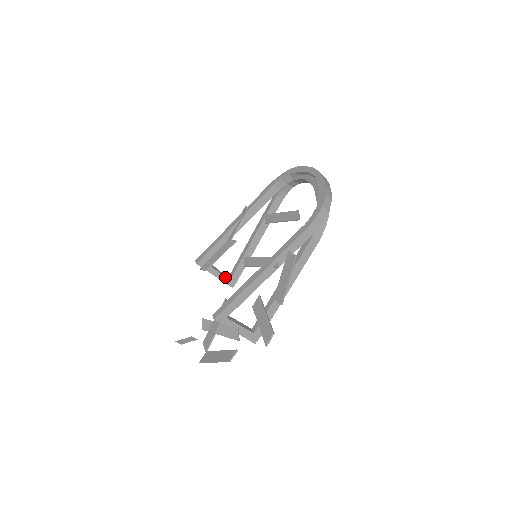
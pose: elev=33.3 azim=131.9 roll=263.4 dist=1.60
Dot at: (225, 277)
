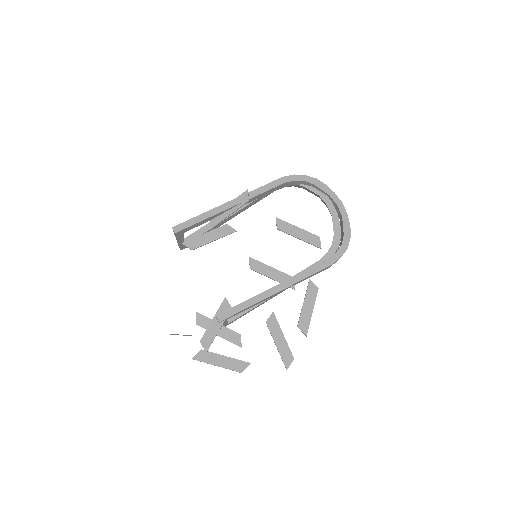
Dot at: occluded
